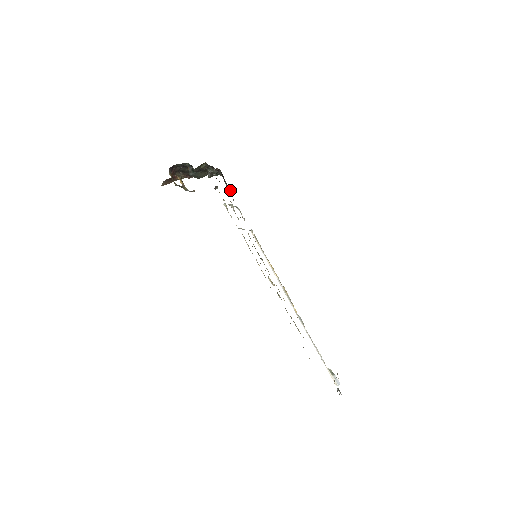
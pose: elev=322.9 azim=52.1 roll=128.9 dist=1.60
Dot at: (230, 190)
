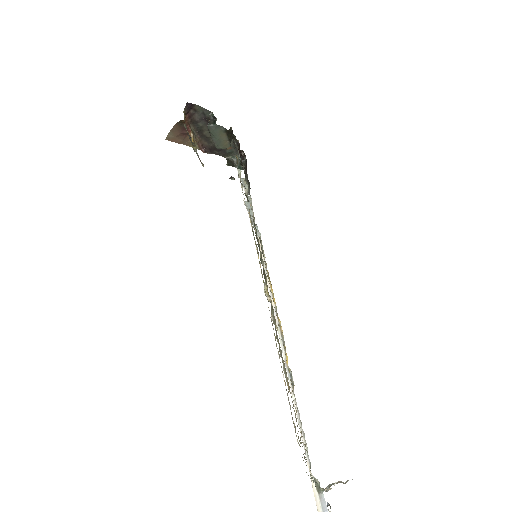
Dot at: (249, 184)
